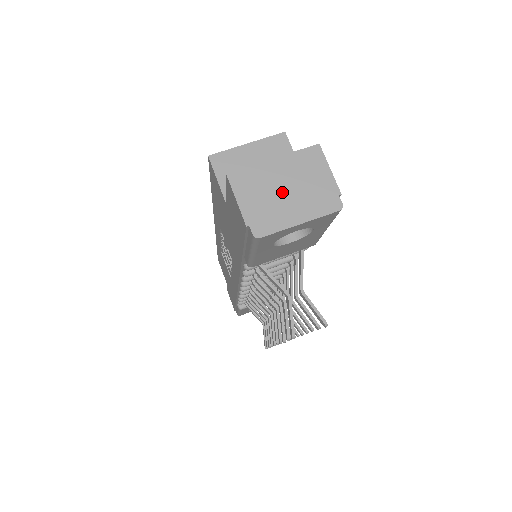
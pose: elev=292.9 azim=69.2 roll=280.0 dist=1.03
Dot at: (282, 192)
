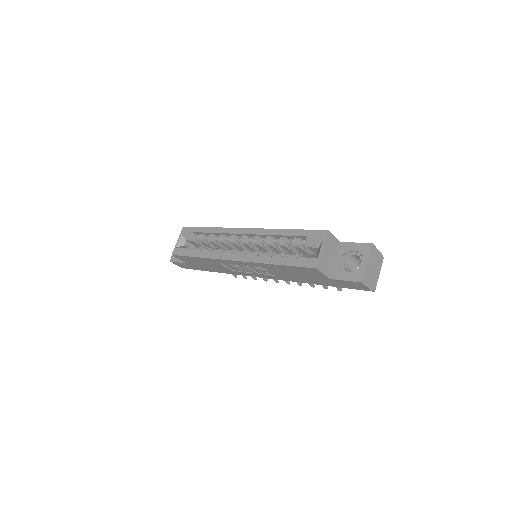
Dot at: (373, 271)
